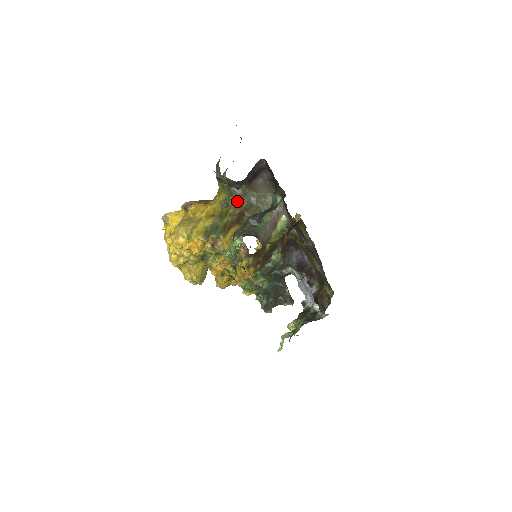
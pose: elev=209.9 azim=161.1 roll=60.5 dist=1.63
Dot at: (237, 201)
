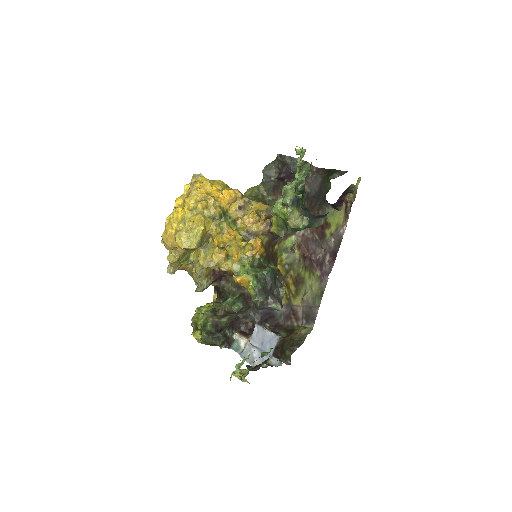
Dot at: (264, 202)
